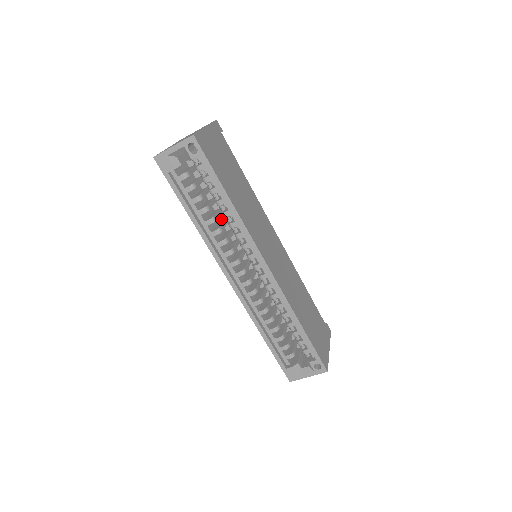
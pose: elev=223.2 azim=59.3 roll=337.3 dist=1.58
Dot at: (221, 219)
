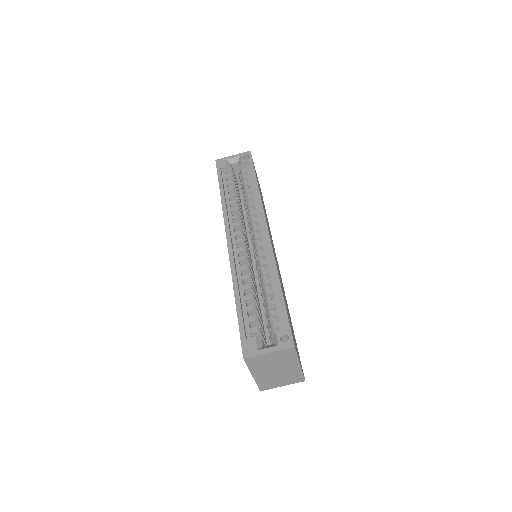
Dot at: occluded
